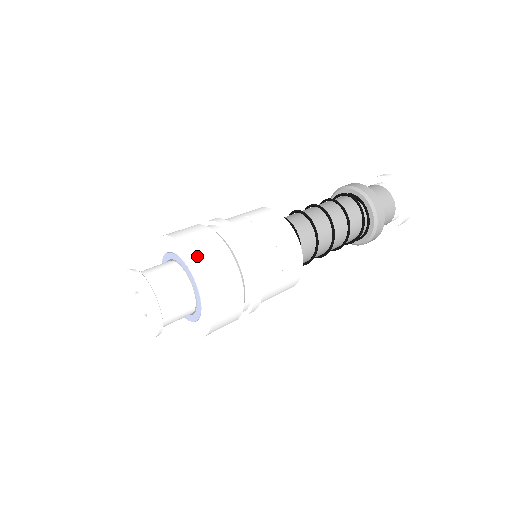
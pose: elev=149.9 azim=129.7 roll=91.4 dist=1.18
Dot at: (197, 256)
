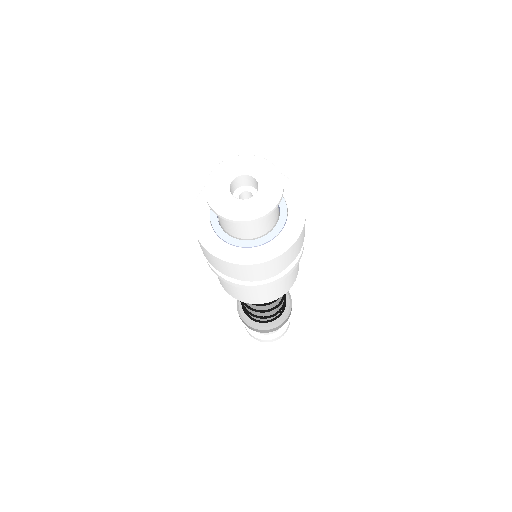
Dot at: occluded
